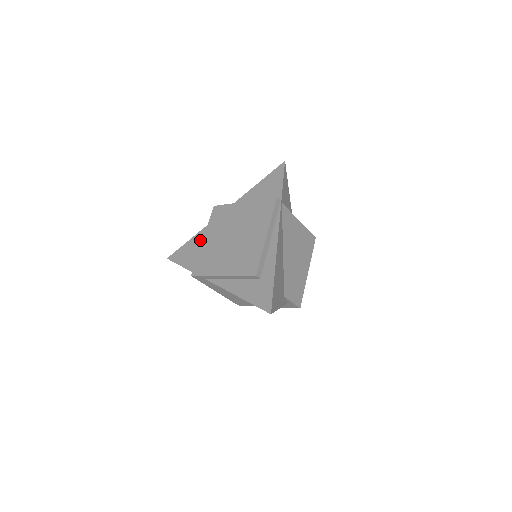
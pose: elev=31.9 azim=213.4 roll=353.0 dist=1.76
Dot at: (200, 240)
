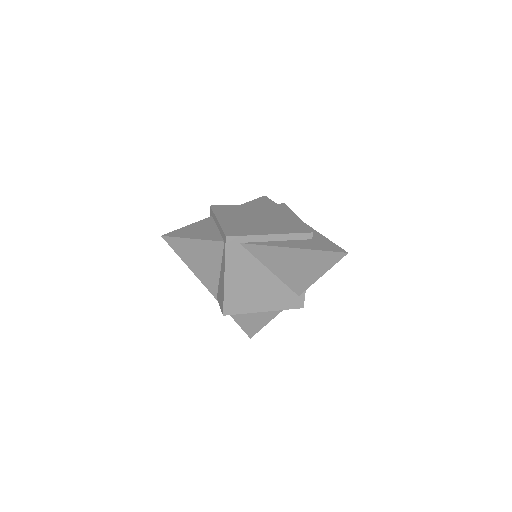
Dot at: (205, 225)
